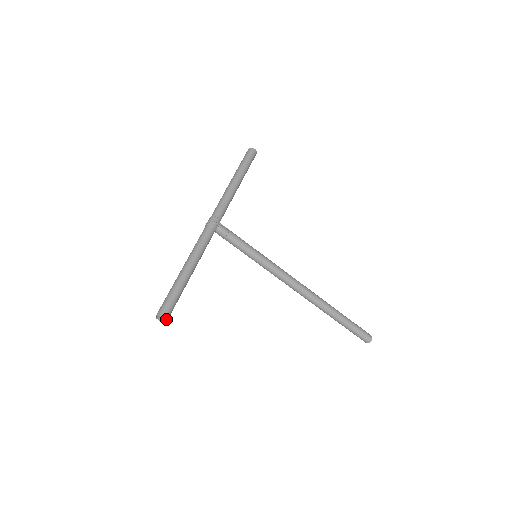
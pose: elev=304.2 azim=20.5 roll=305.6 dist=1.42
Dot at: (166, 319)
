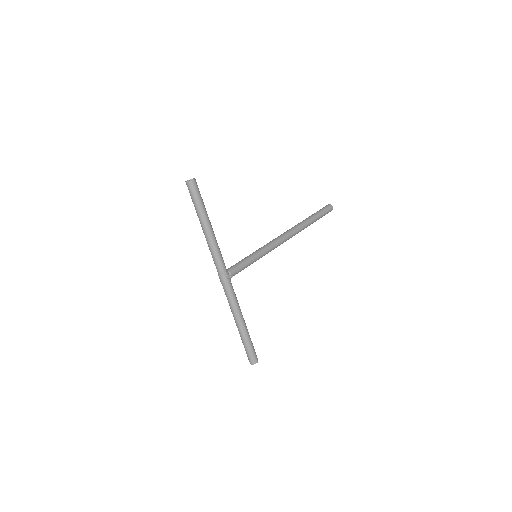
Dot at: occluded
